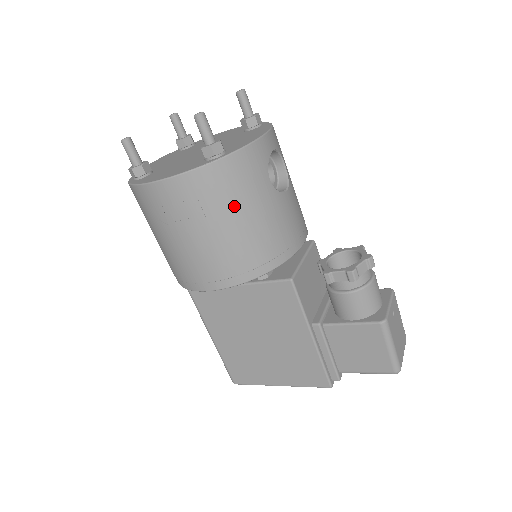
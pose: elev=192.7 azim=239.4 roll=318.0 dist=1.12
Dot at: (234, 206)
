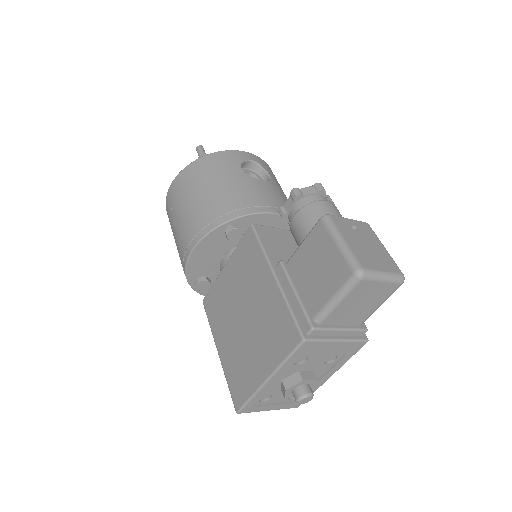
Dot at: (207, 180)
